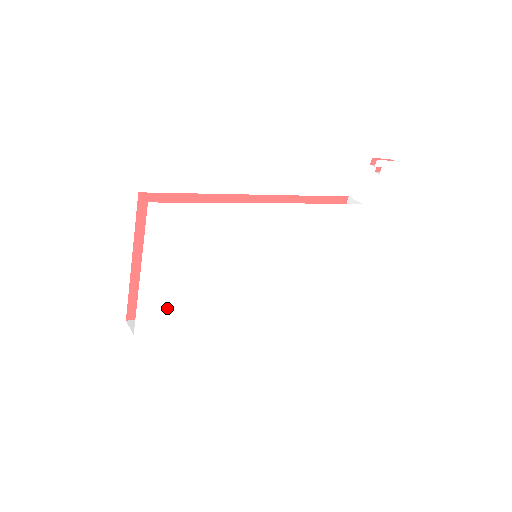
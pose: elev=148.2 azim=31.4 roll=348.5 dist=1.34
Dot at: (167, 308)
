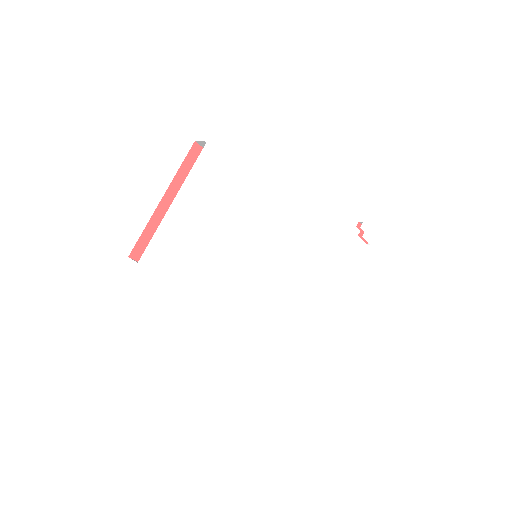
Dot at: (176, 253)
